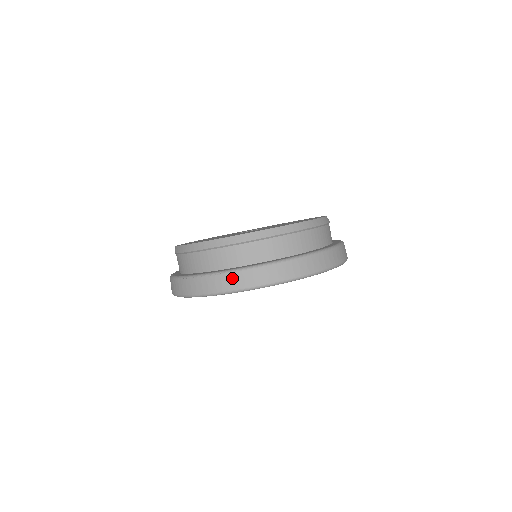
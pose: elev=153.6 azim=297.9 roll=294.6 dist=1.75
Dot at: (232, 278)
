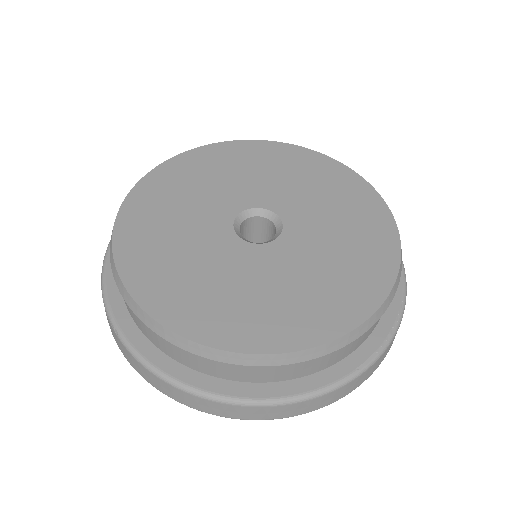
Dot at: (127, 354)
